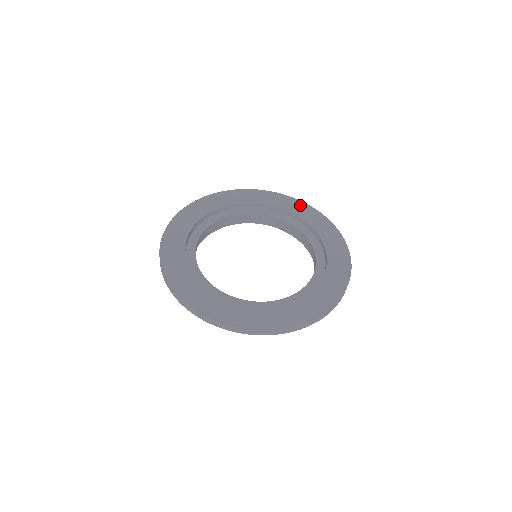
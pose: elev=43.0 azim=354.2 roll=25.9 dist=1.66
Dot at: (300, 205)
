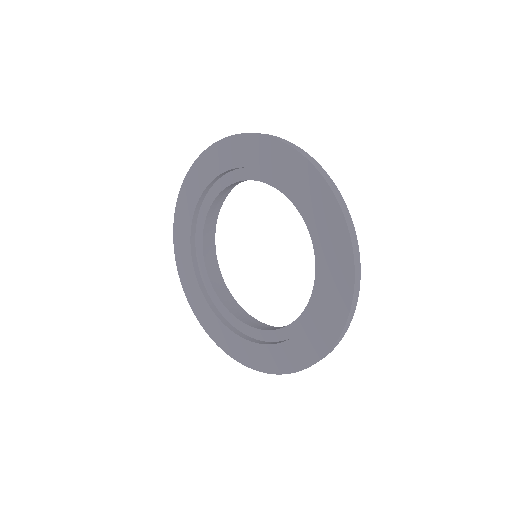
Dot at: (314, 182)
